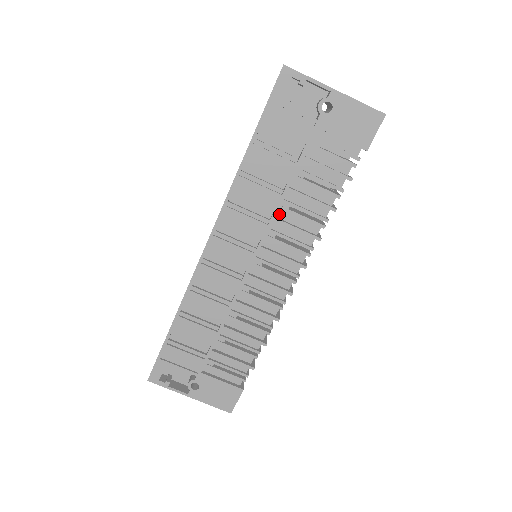
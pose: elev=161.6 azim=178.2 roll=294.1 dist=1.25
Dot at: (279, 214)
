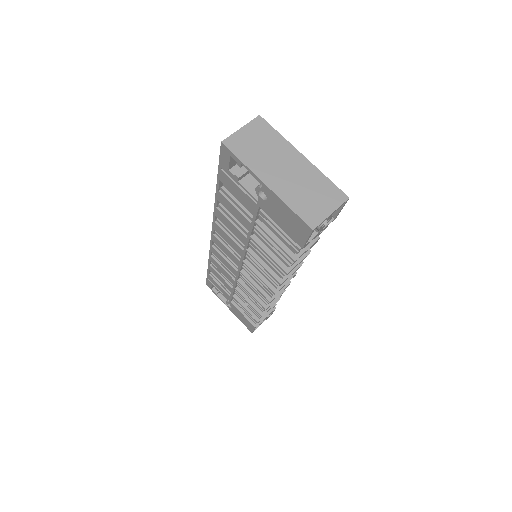
Dot at: occluded
